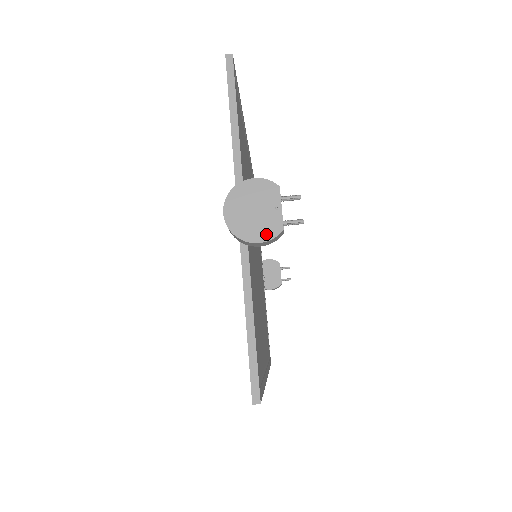
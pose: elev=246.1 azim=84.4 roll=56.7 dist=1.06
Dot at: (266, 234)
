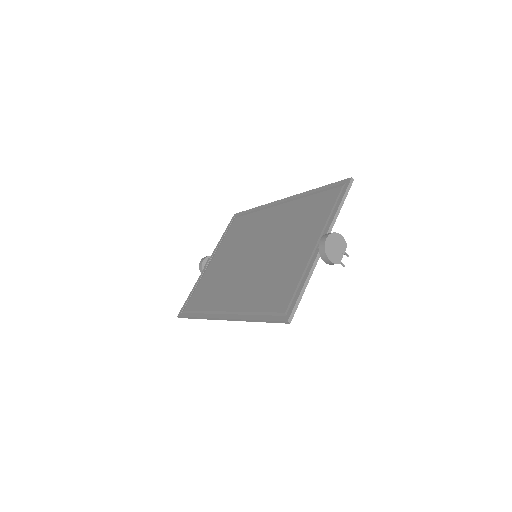
Dot at: (334, 260)
